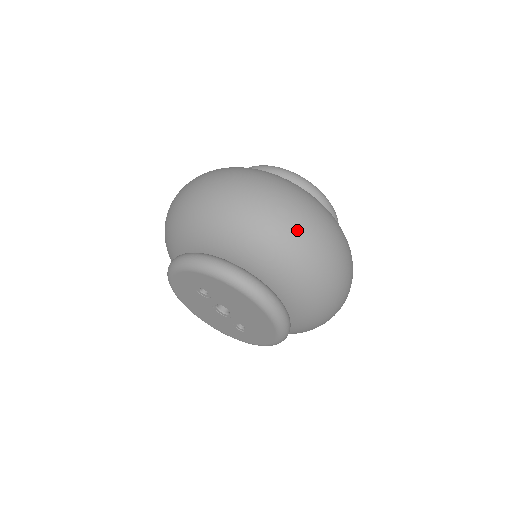
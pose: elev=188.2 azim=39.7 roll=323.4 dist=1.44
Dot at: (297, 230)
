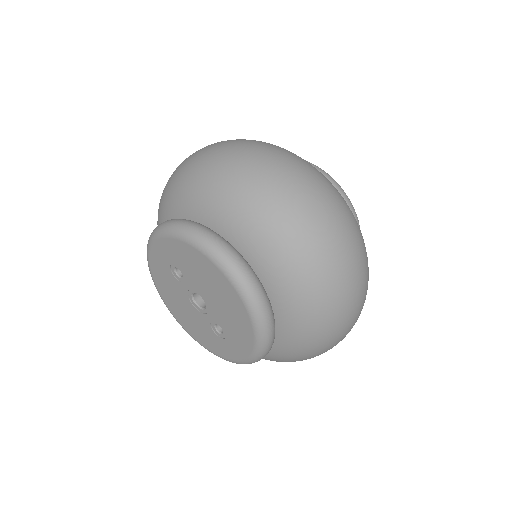
Dot at: (288, 190)
